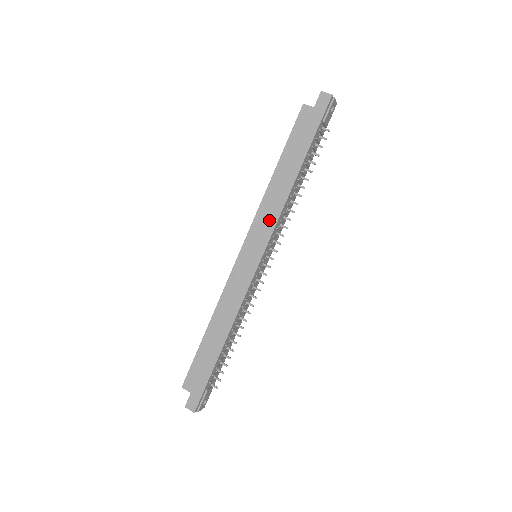
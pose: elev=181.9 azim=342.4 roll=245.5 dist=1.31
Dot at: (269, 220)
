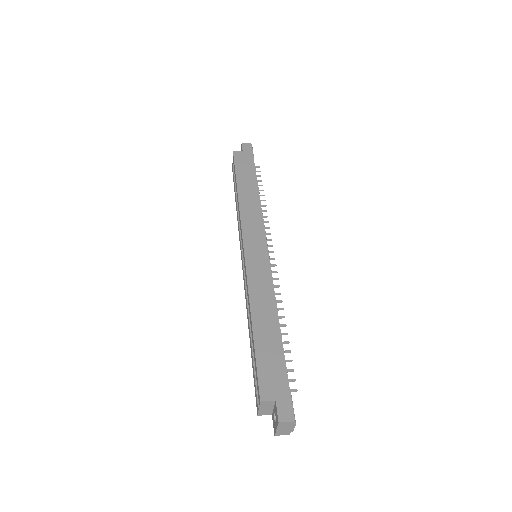
Dot at: (255, 219)
